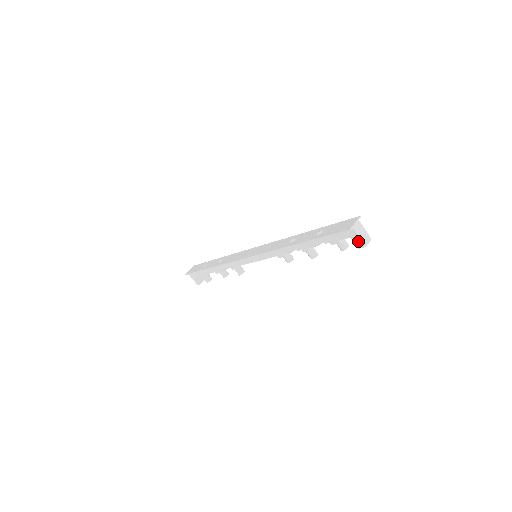
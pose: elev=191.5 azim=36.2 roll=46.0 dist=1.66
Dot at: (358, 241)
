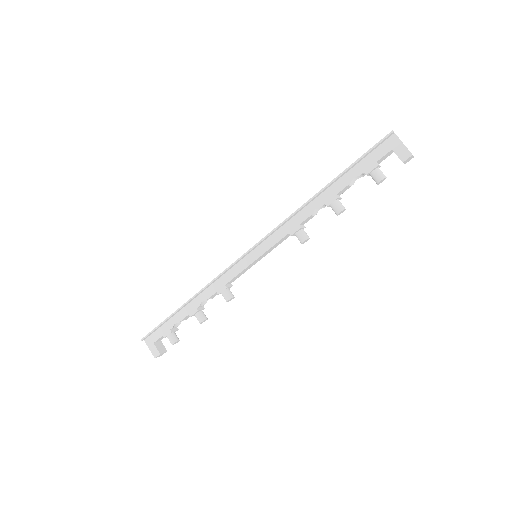
Dot at: (402, 150)
